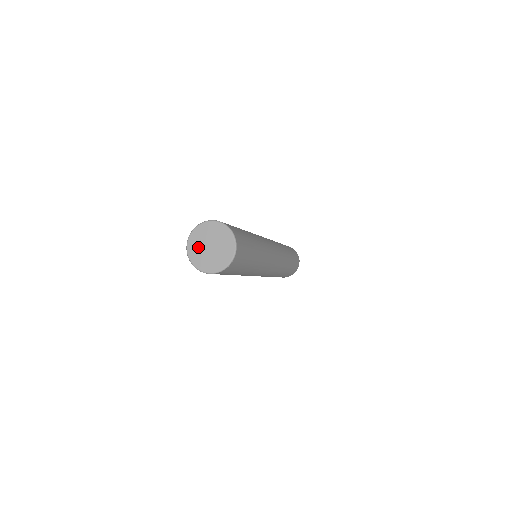
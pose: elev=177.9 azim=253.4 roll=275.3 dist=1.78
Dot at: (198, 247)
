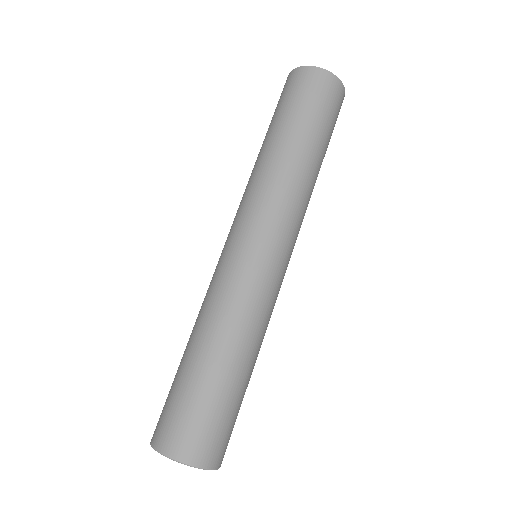
Dot at: occluded
